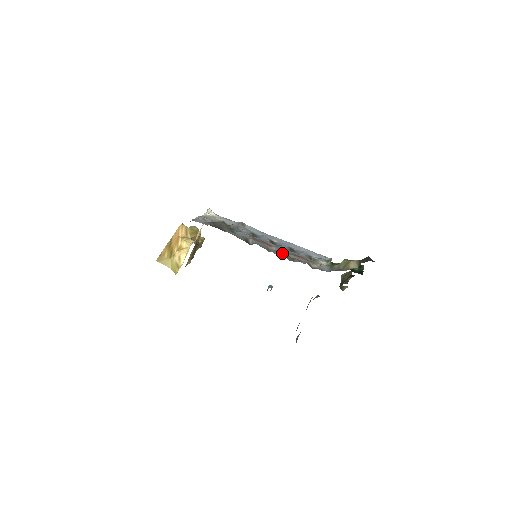
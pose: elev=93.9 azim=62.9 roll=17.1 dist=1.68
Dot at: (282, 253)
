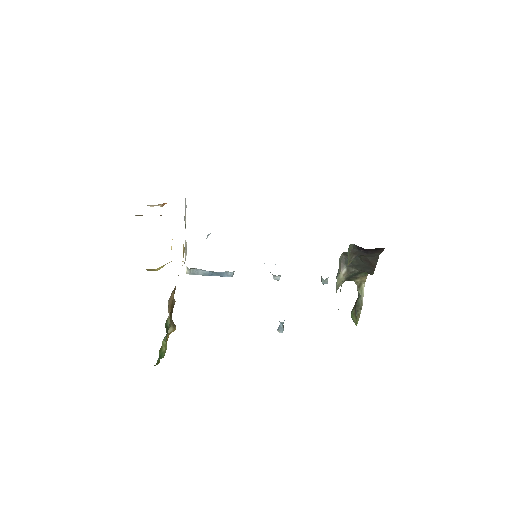
Dot at: occluded
